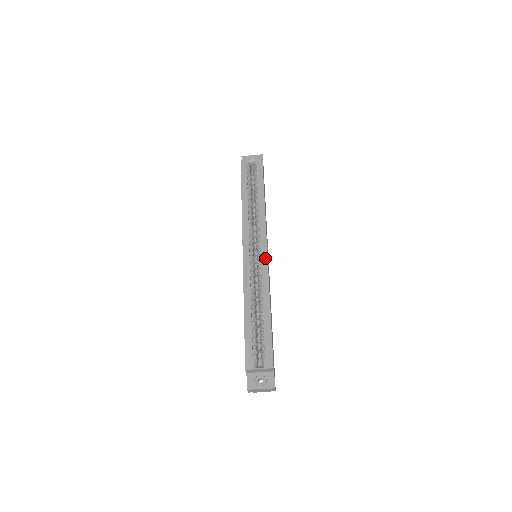
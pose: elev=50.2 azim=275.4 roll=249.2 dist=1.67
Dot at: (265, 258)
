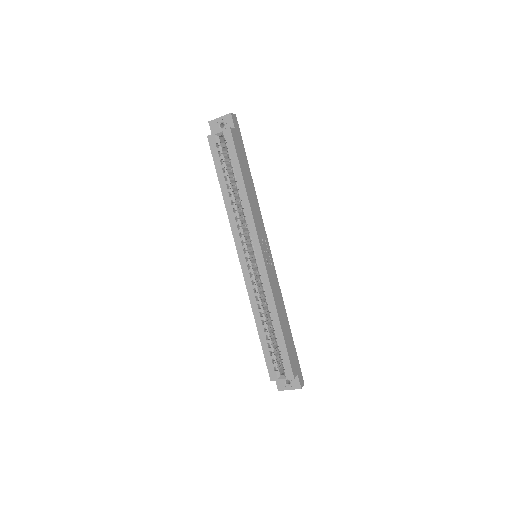
Dot at: (263, 267)
